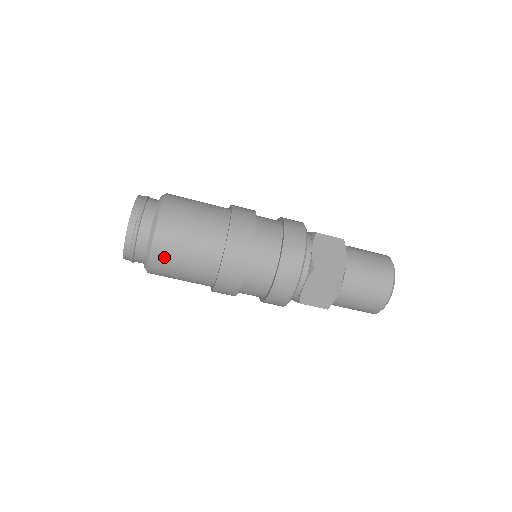
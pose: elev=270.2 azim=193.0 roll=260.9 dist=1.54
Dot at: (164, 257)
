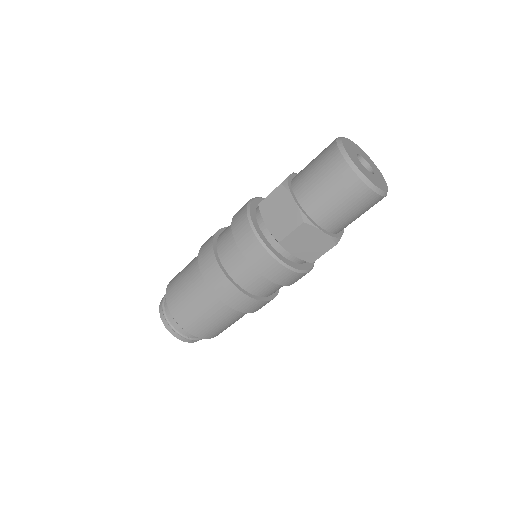
Dot at: (202, 330)
